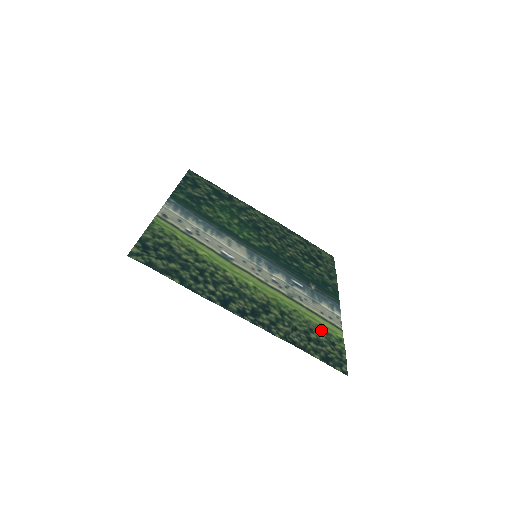
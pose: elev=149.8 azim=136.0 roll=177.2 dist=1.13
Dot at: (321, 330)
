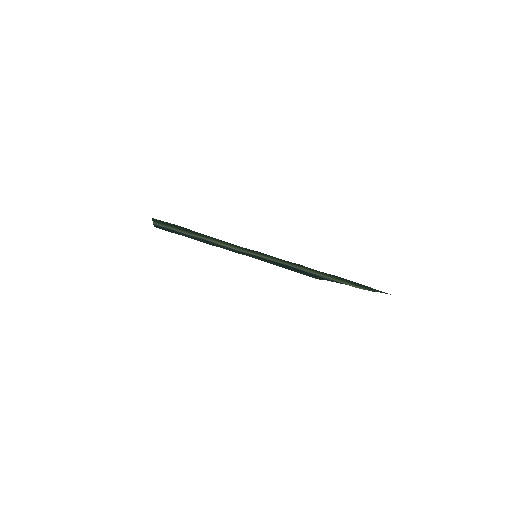
Dot at: occluded
